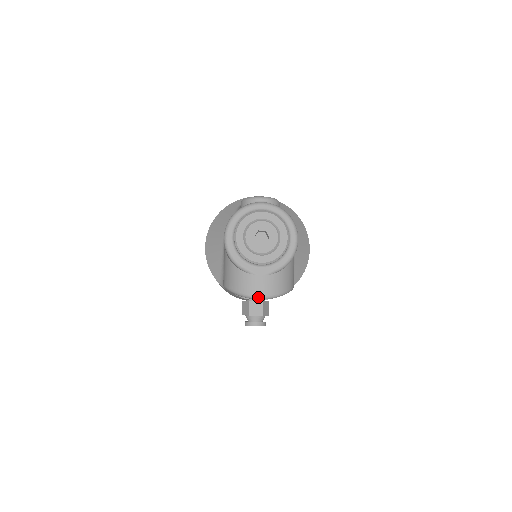
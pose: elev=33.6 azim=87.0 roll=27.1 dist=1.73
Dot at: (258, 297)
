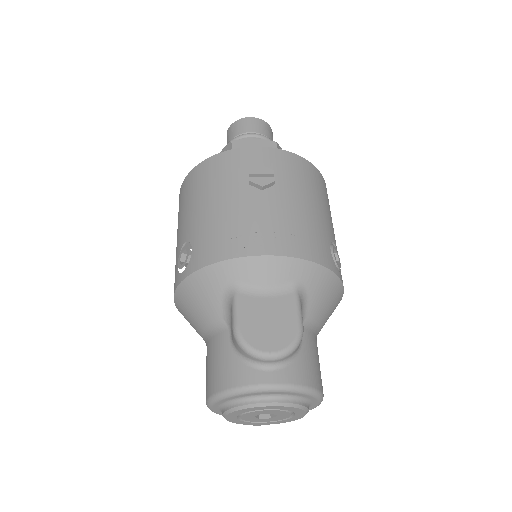
Dot at: (255, 425)
